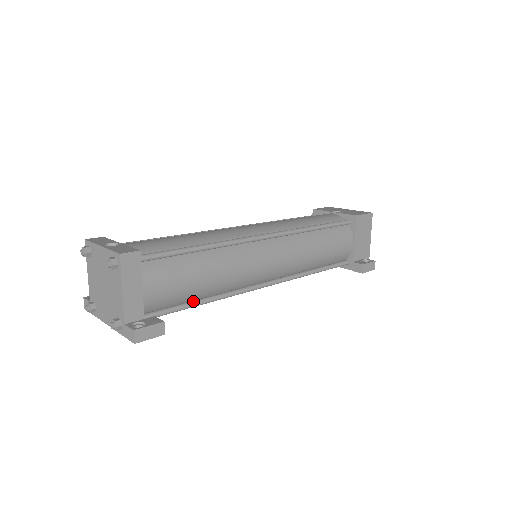
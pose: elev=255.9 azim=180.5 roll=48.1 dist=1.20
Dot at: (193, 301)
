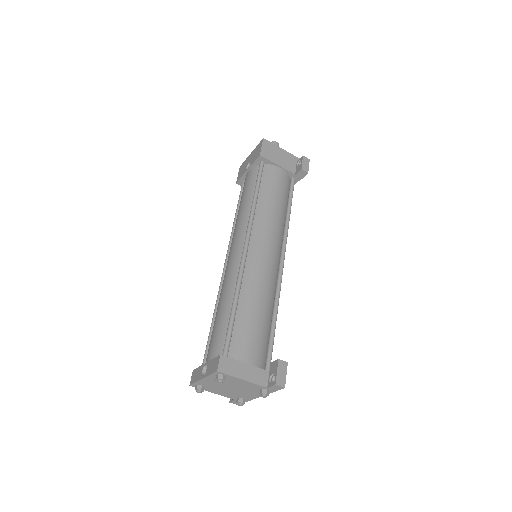
Dot at: (271, 327)
